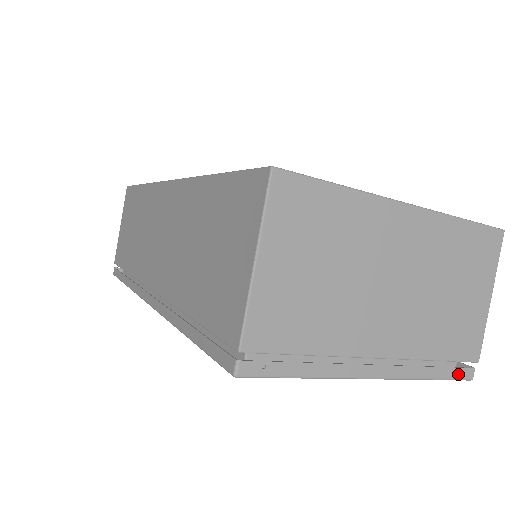
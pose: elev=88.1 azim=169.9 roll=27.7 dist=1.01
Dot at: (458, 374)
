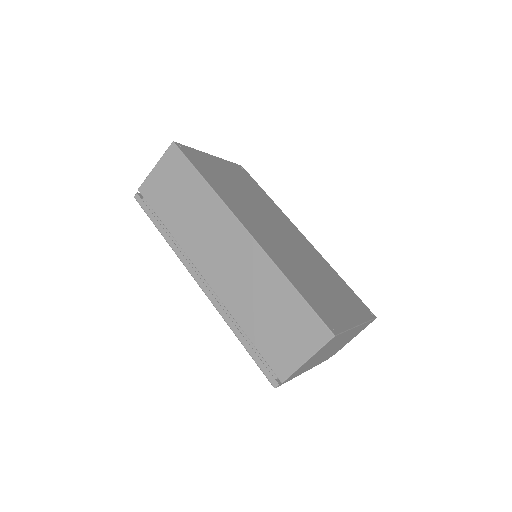
Dot at: occluded
